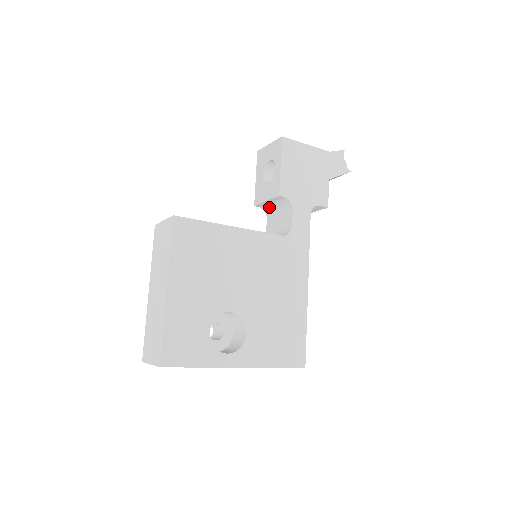
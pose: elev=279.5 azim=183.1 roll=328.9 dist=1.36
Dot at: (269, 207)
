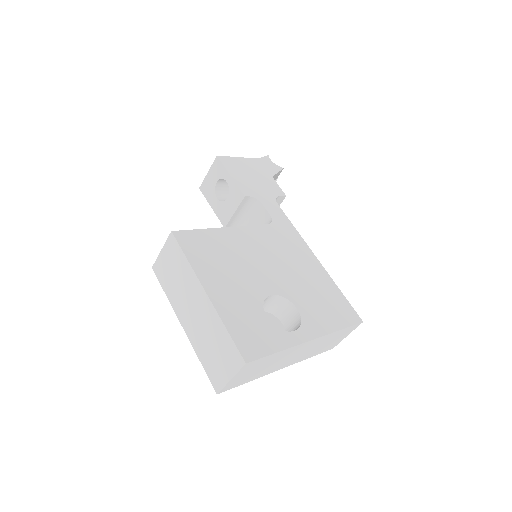
Dot at: (238, 221)
